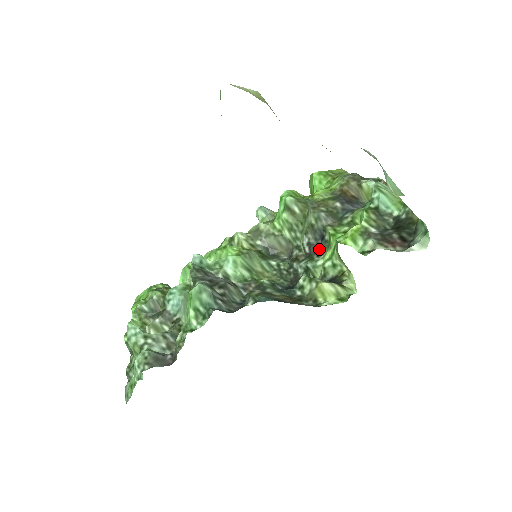
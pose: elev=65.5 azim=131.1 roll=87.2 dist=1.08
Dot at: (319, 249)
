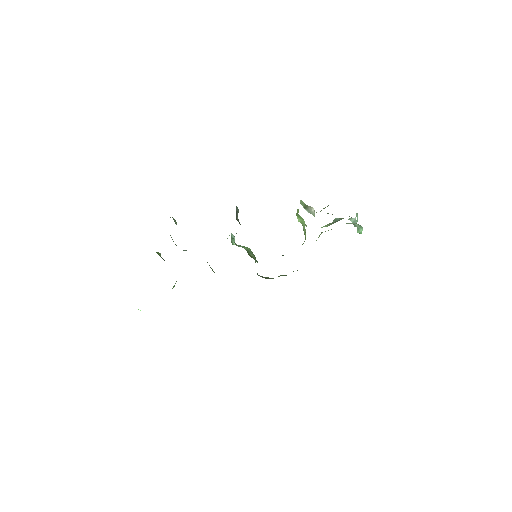
Dot at: occluded
